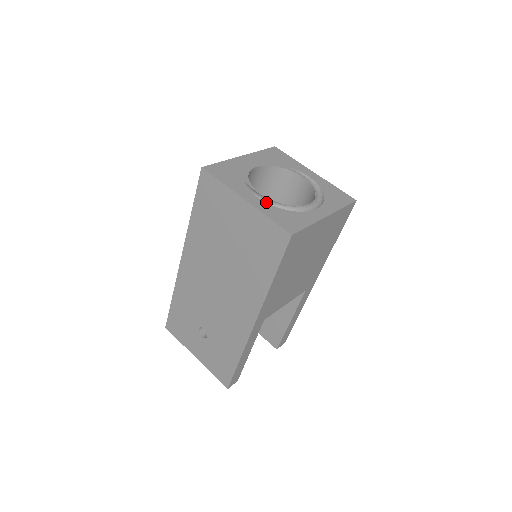
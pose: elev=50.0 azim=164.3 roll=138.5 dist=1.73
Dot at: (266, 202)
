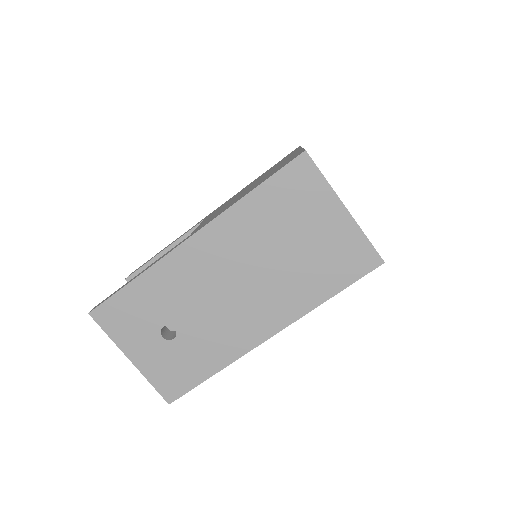
Dot at: occluded
